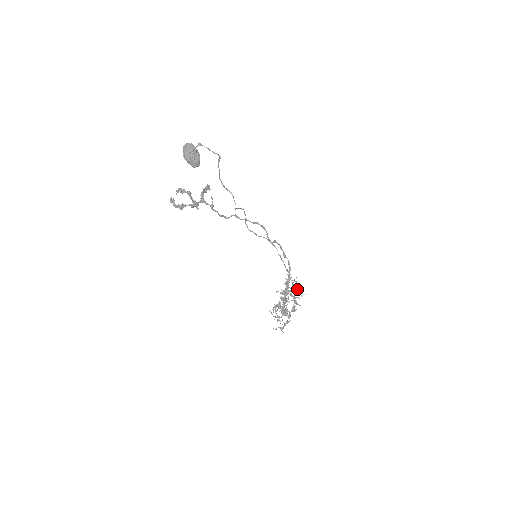
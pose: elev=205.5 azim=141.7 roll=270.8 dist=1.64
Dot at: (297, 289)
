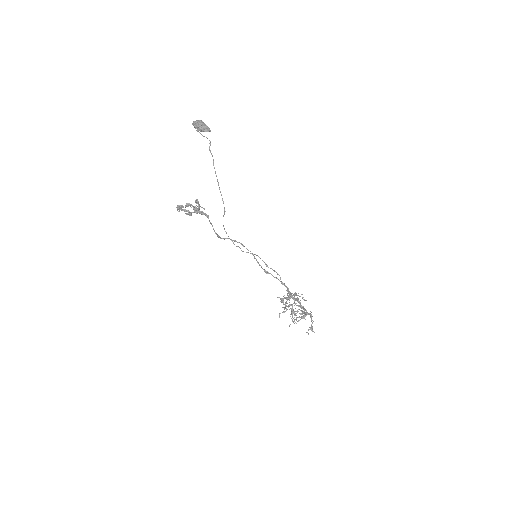
Dot at: occluded
